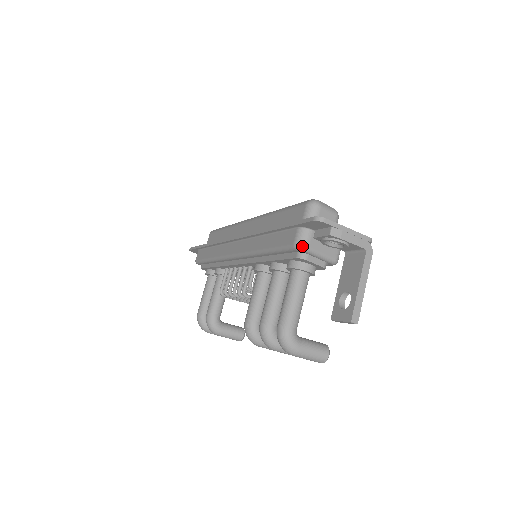
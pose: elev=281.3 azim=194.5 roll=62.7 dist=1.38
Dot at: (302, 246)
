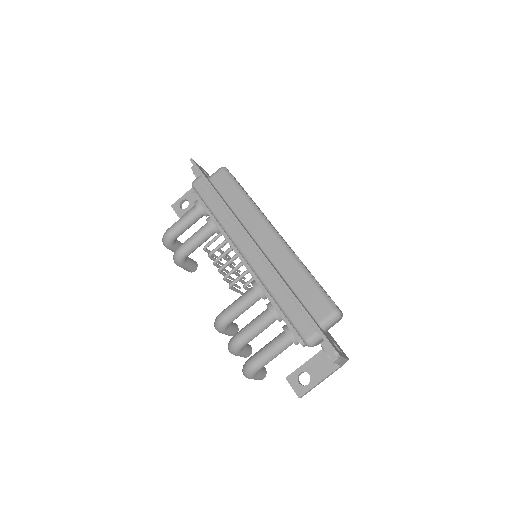
Dot at: (310, 345)
